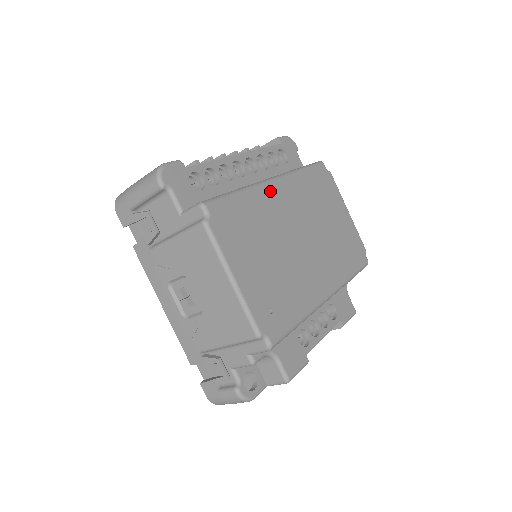
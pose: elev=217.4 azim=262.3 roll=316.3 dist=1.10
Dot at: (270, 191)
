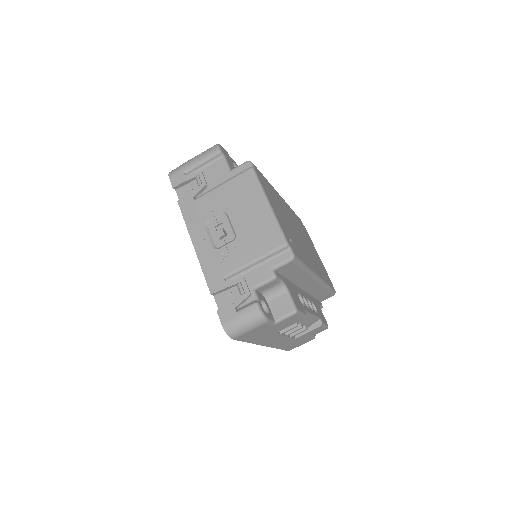
Dot at: (279, 196)
